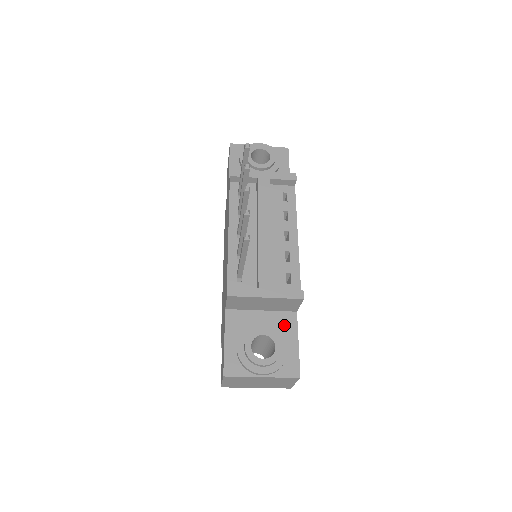
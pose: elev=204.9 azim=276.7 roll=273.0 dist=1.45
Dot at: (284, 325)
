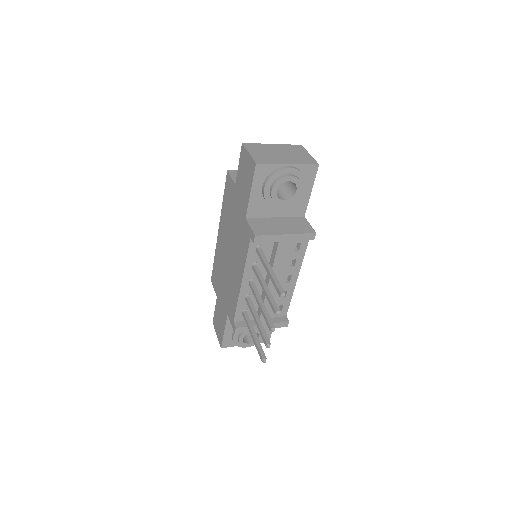
Dot at: occluded
